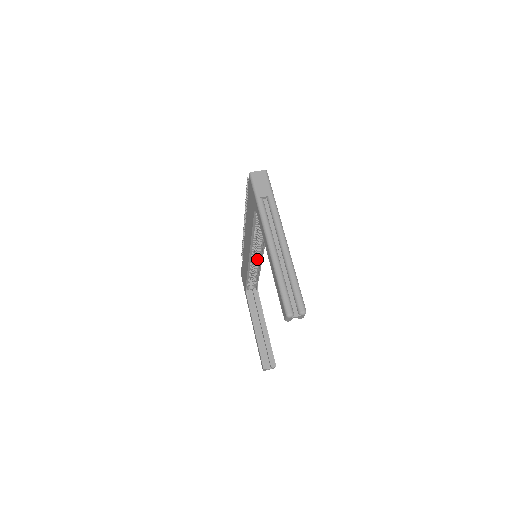
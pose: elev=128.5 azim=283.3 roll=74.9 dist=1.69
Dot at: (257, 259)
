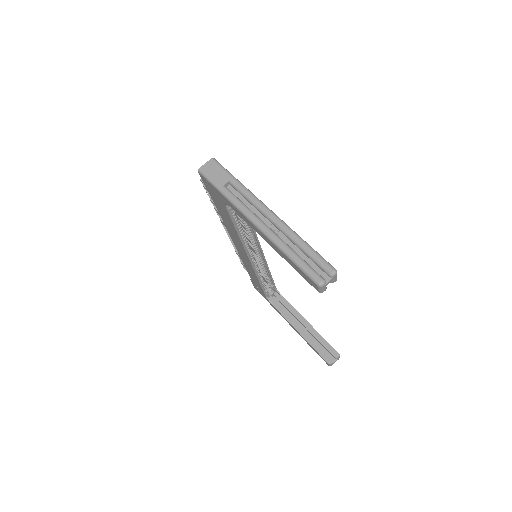
Dot at: (259, 259)
